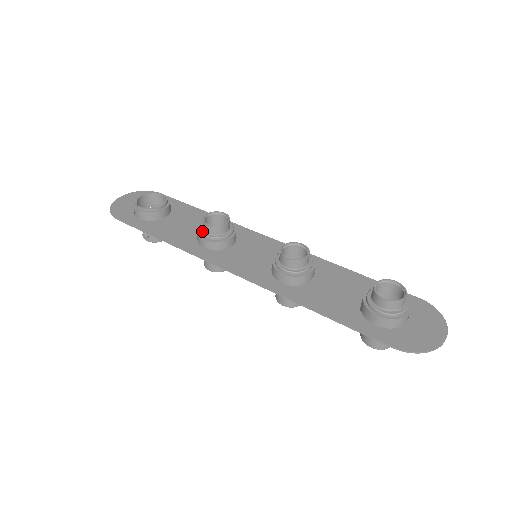
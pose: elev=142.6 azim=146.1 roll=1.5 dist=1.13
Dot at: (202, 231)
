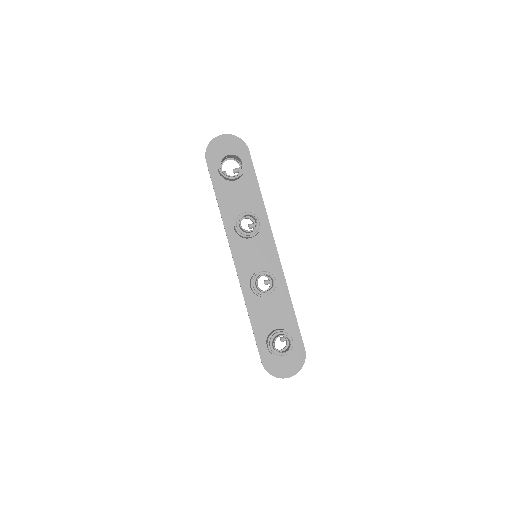
Dot at: (238, 221)
